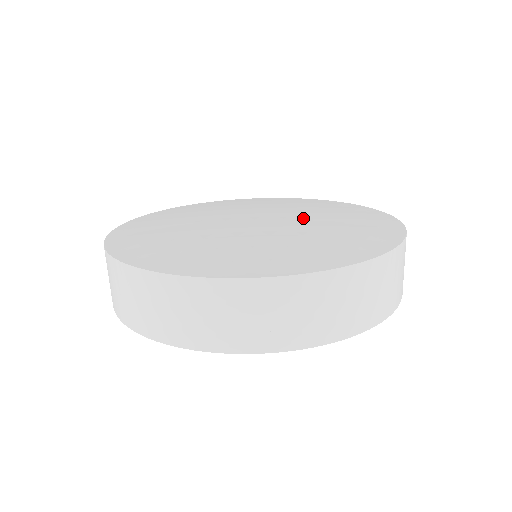
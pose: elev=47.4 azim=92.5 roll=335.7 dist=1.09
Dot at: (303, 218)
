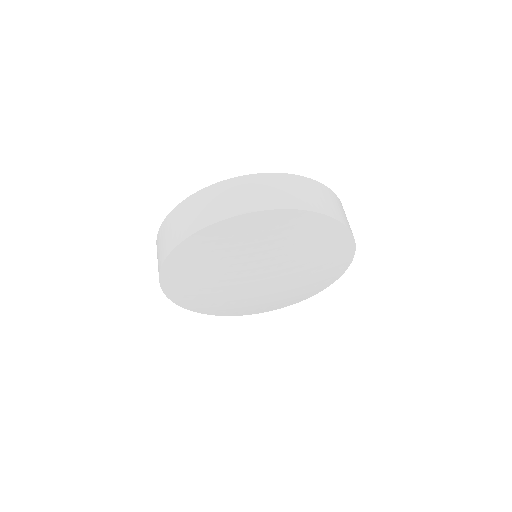
Dot at: occluded
